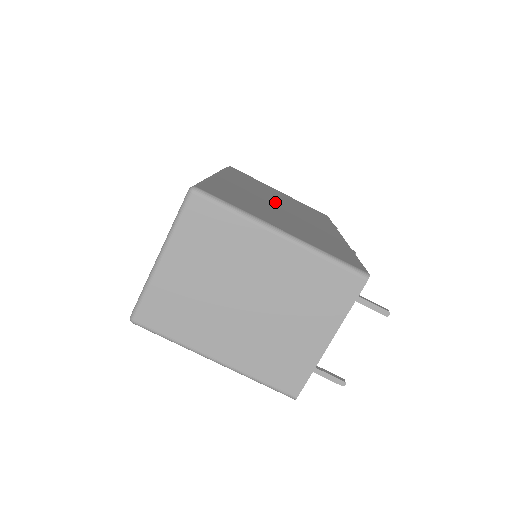
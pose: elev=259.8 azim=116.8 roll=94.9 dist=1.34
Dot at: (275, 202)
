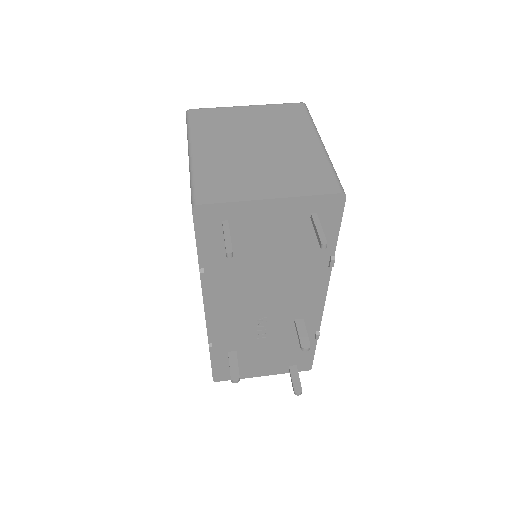
Dot at: occluded
